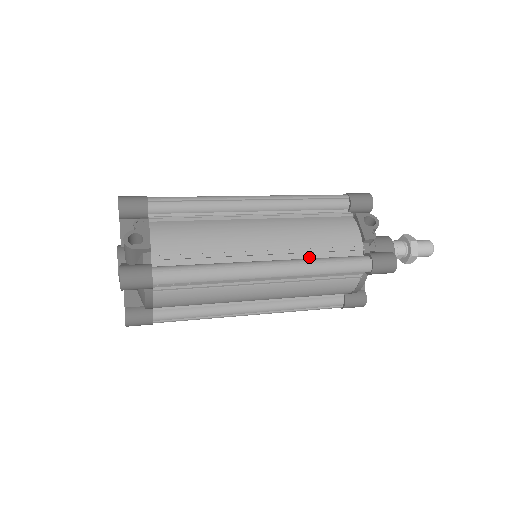
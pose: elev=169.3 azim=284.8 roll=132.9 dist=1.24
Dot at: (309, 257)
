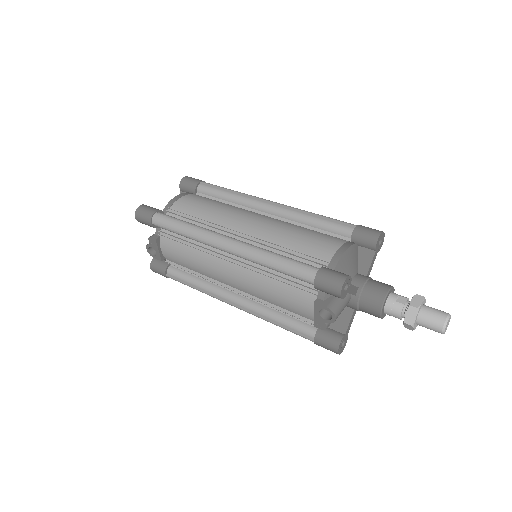
Dot at: occluded
